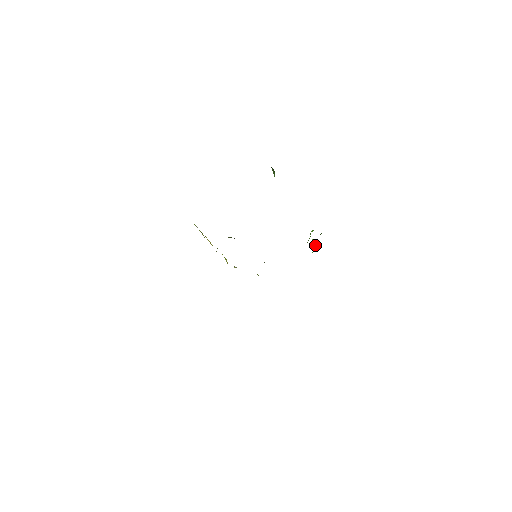
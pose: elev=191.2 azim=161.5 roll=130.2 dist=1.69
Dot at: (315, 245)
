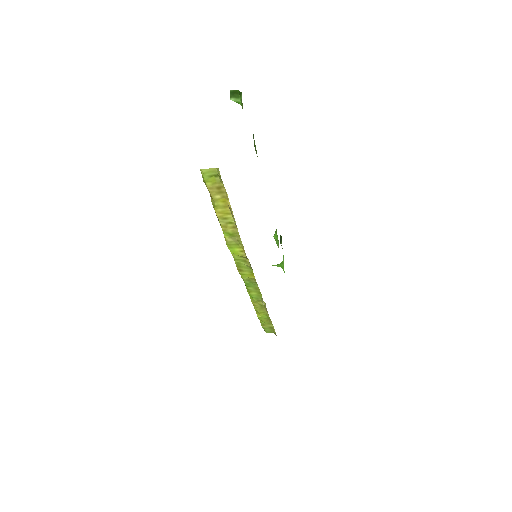
Dot at: (281, 264)
